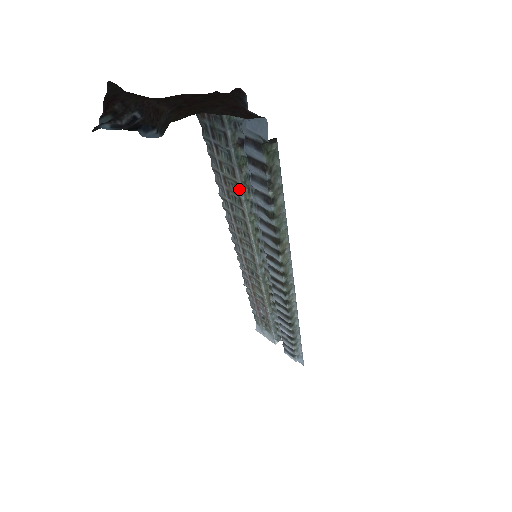
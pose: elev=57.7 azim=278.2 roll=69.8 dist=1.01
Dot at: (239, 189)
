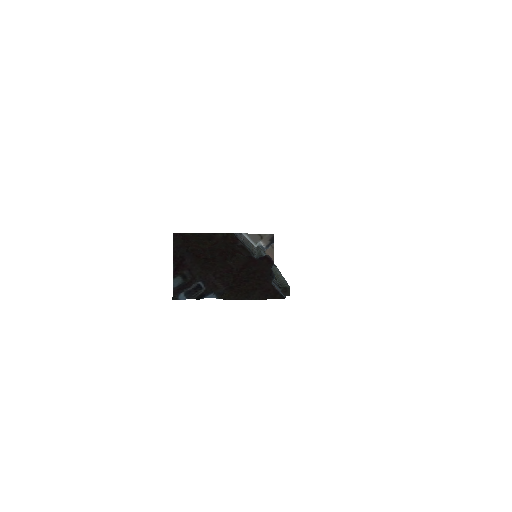
Dot at: occluded
